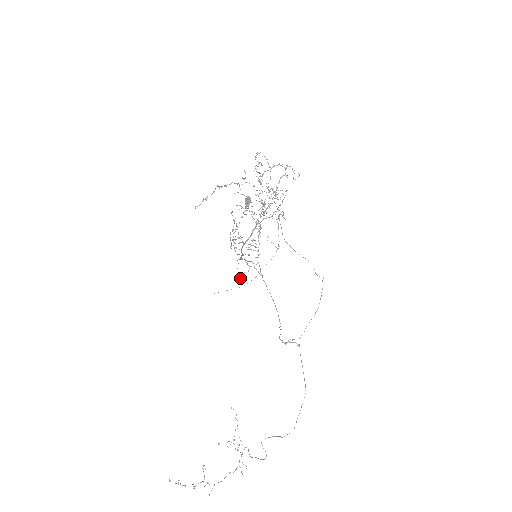
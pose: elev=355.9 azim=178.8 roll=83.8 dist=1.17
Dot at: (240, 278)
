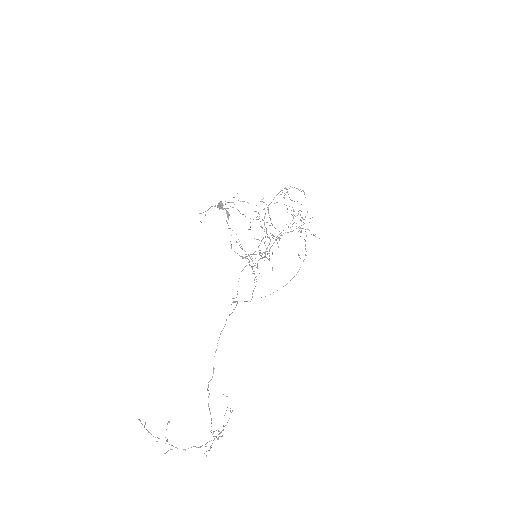
Dot at: occluded
